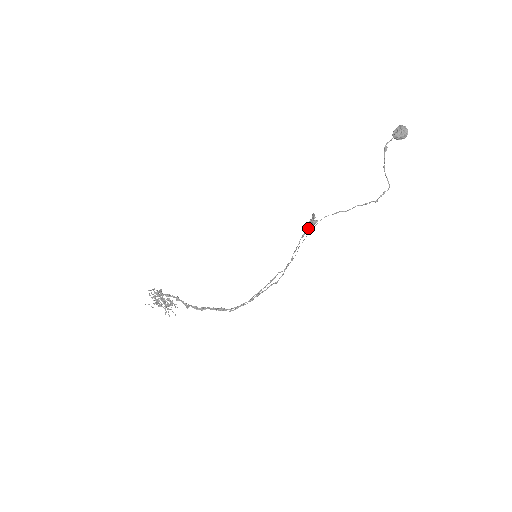
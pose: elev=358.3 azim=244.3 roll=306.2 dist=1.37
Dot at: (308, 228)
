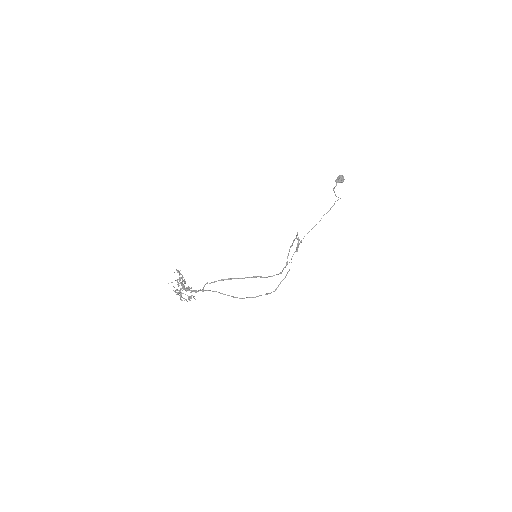
Dot at: (294, 240)
